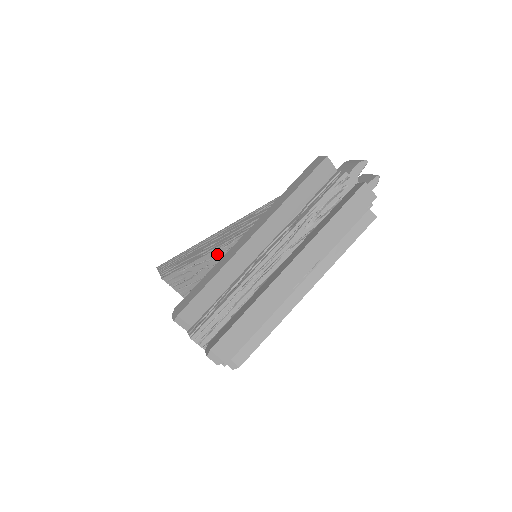
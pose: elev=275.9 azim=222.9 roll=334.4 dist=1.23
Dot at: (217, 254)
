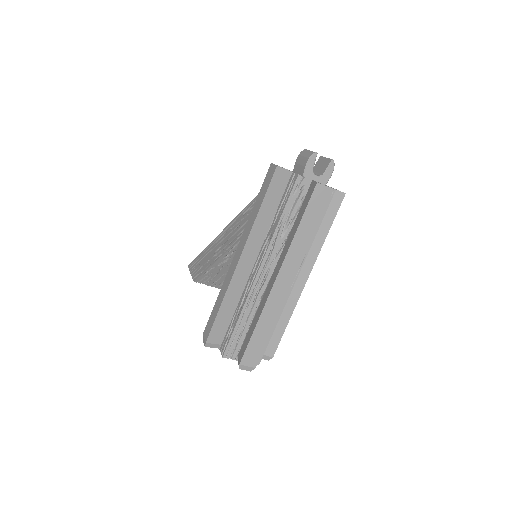
Dot at: (226, 257)
